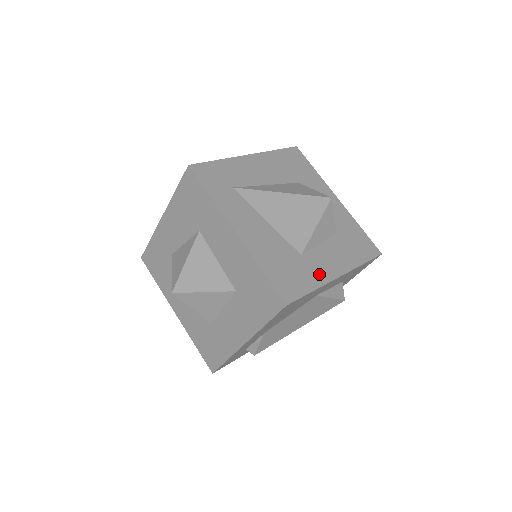
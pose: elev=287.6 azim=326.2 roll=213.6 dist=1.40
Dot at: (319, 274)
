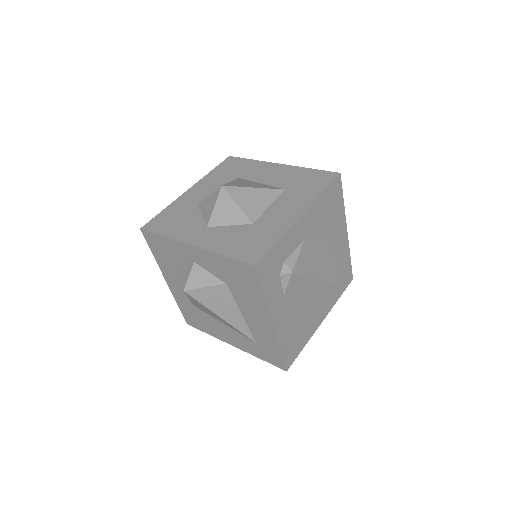
Dot at: occluded
